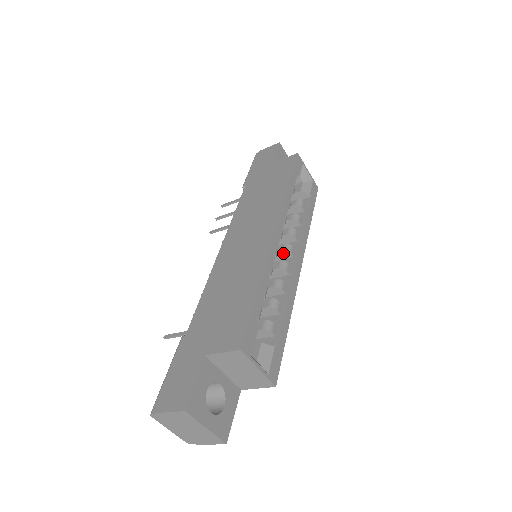
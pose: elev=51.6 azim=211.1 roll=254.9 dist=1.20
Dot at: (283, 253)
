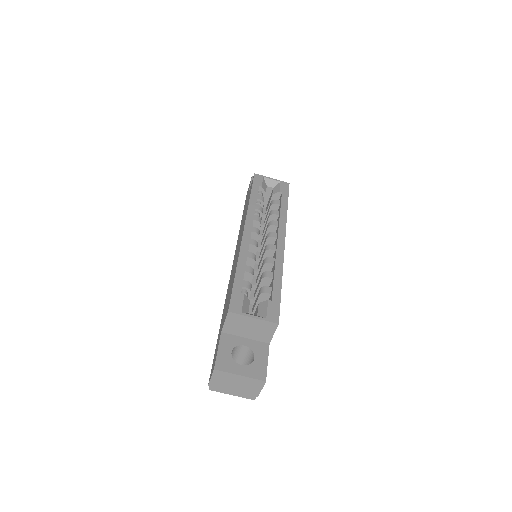
Dot at: (268, 241)
